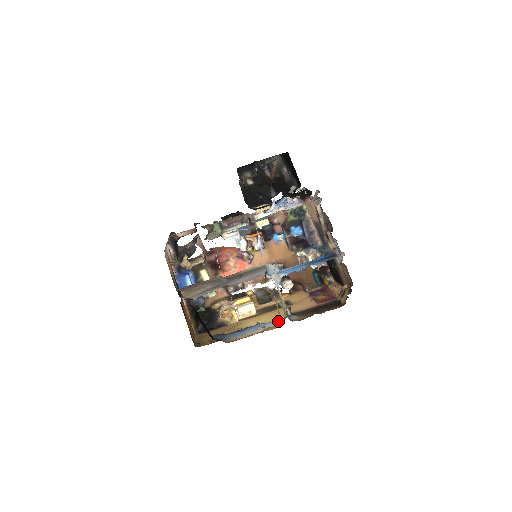
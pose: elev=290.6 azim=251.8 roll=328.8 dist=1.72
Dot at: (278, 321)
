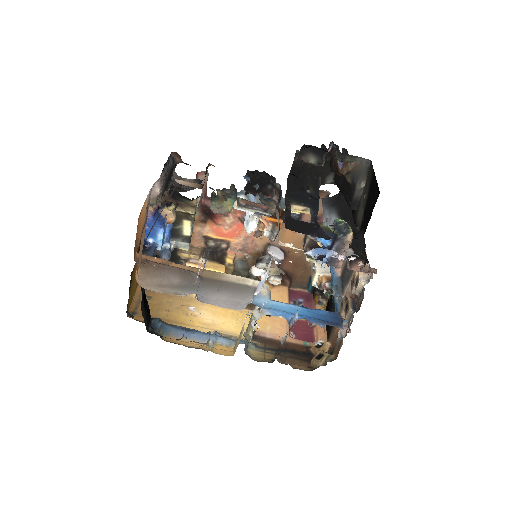
Dot at: (233, 343)
